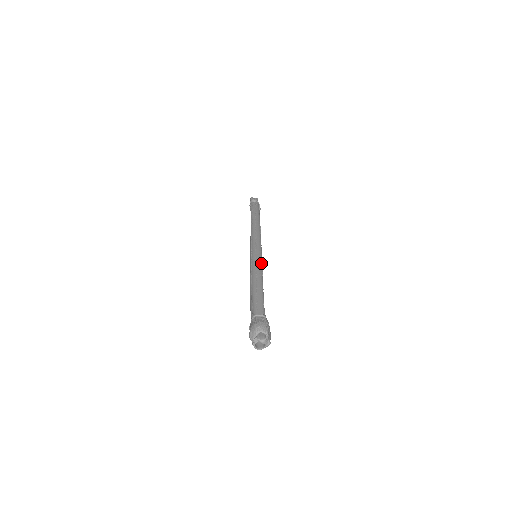
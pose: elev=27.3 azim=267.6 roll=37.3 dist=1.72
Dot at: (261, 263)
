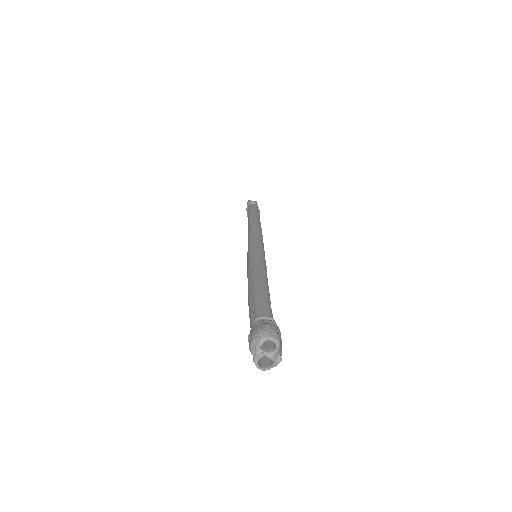
Dot at: (264, 260)
